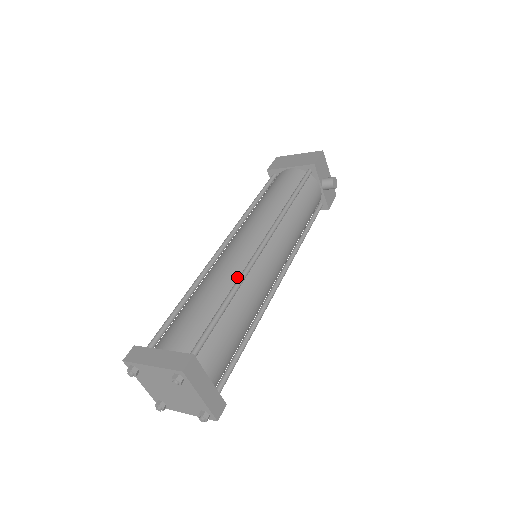
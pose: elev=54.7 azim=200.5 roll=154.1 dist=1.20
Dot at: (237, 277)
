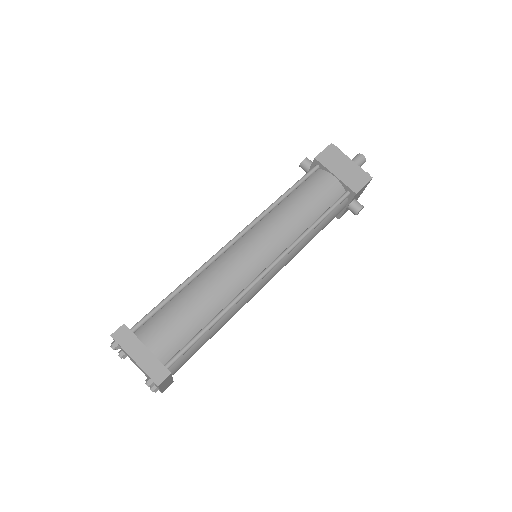
Dot at: (232, 296)
